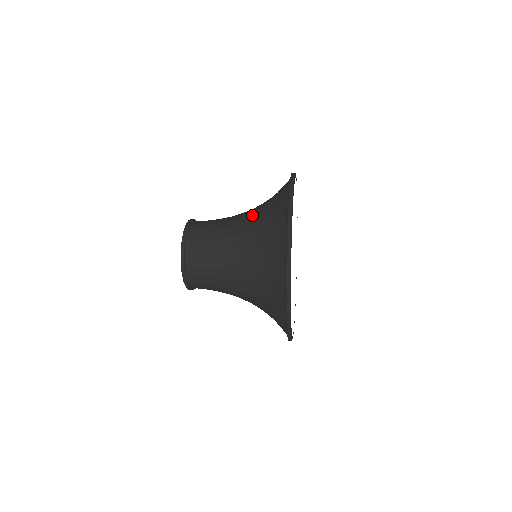
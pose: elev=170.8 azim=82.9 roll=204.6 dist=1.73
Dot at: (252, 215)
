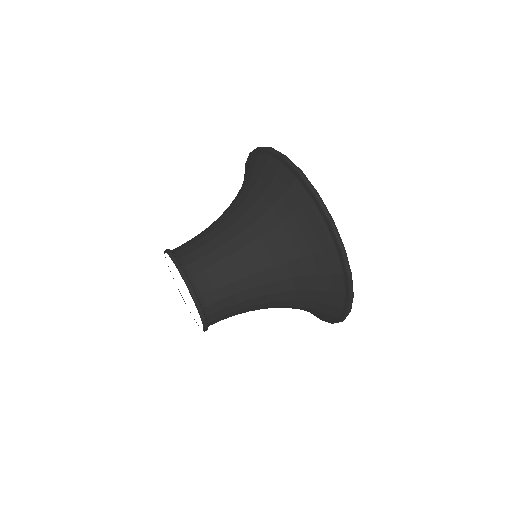
Dot at: (274, 254)
